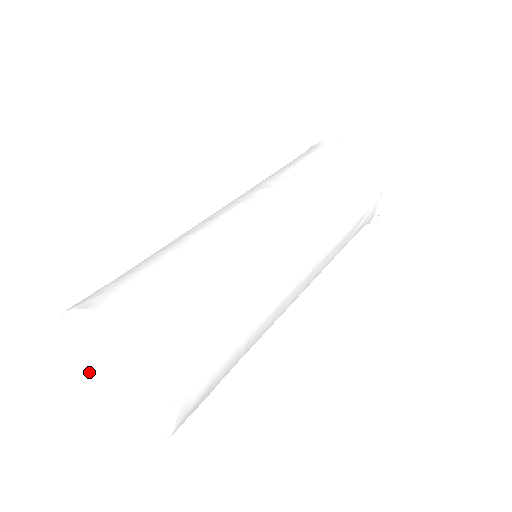
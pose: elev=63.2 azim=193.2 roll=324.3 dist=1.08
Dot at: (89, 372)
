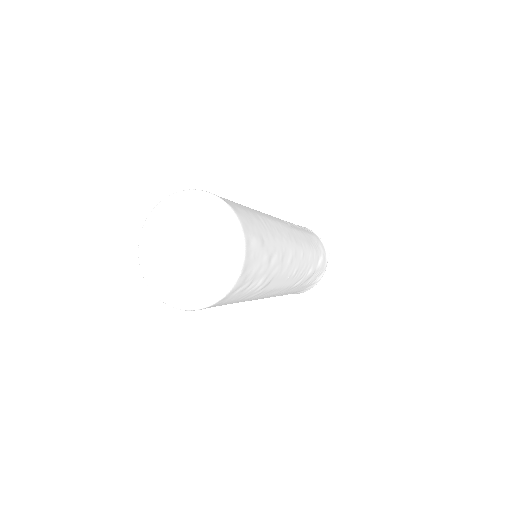
Dot at: (174, 273)
